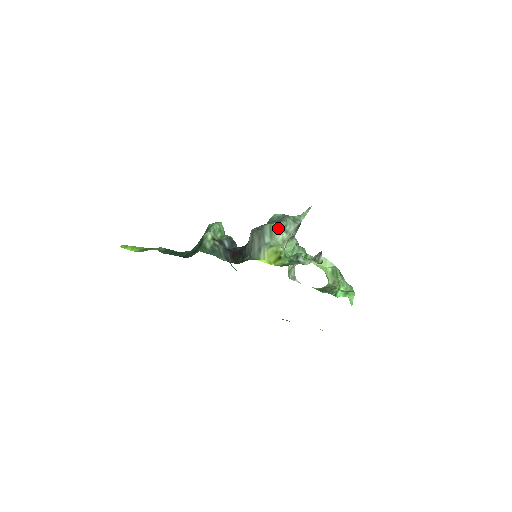
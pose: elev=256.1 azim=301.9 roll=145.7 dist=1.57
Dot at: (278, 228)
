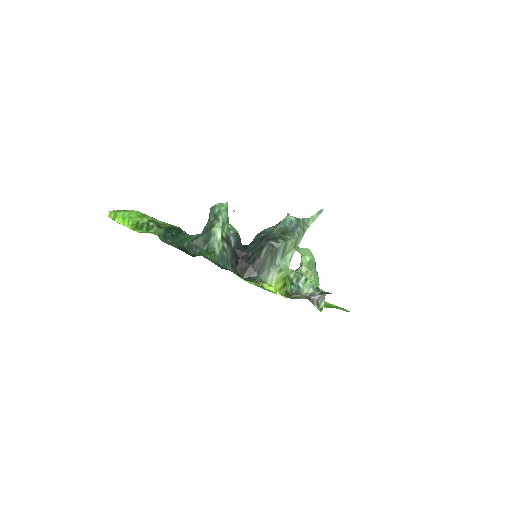
Dot at: (291, 247)
